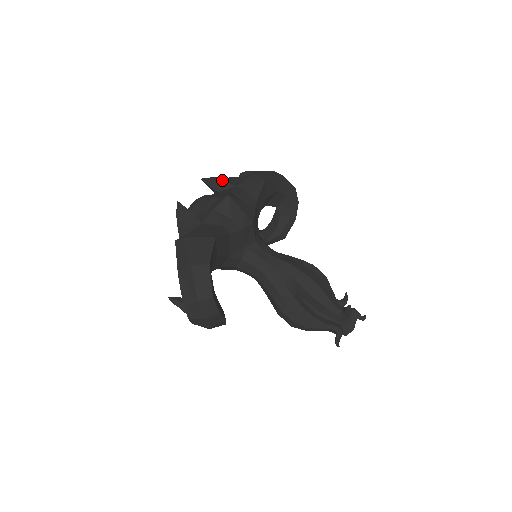
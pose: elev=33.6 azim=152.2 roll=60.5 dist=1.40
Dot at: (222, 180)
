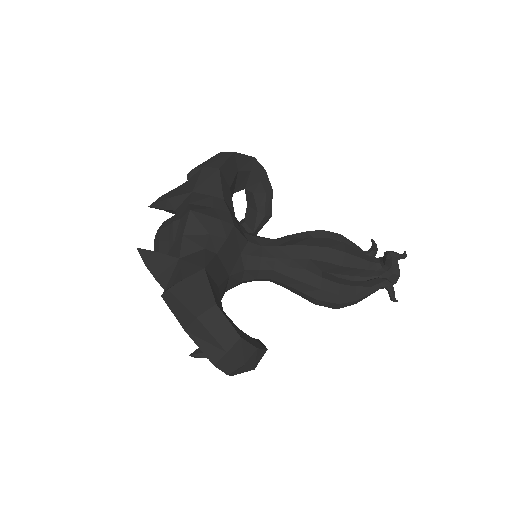
Dot at: (172, 195)
